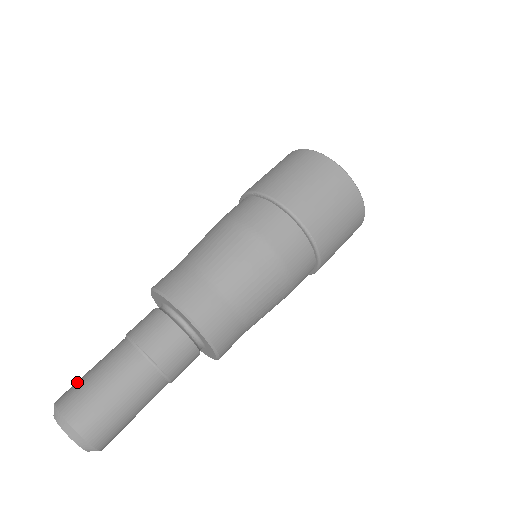
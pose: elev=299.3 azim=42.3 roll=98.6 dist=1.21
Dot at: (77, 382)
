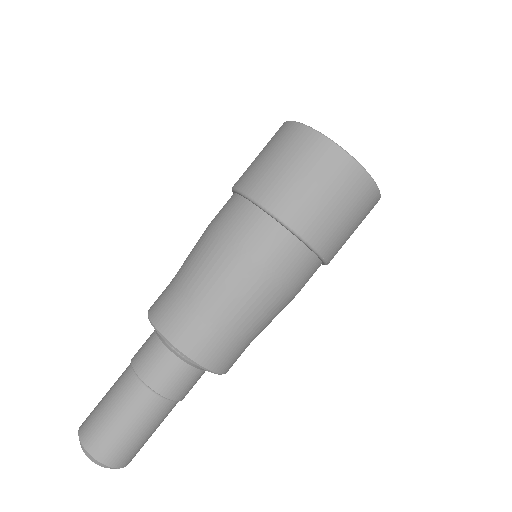
Dot at: (101, 428)
